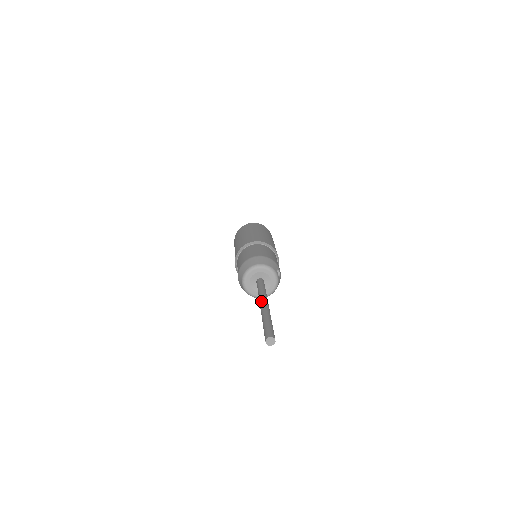
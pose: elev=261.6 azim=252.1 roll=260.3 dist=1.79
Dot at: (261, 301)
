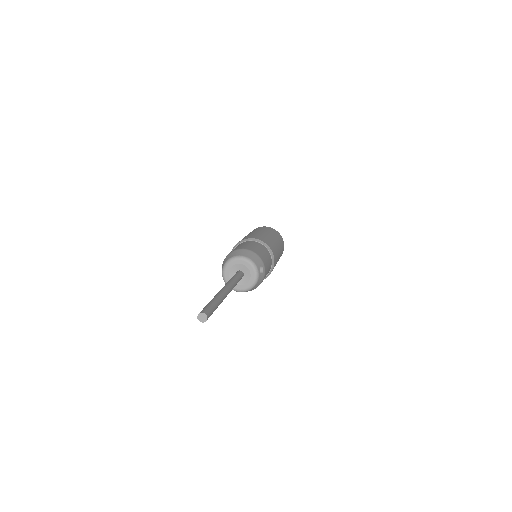
Dot at: occluded
